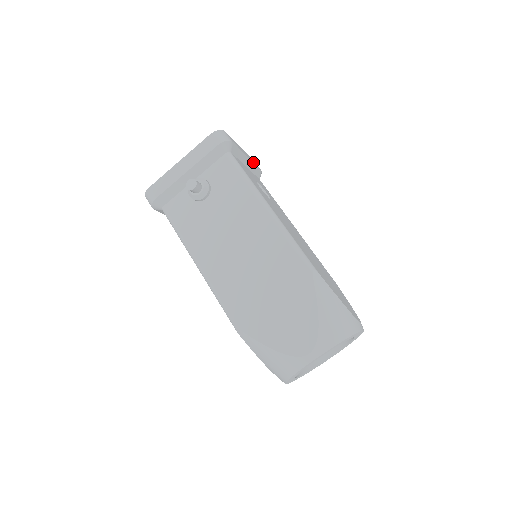
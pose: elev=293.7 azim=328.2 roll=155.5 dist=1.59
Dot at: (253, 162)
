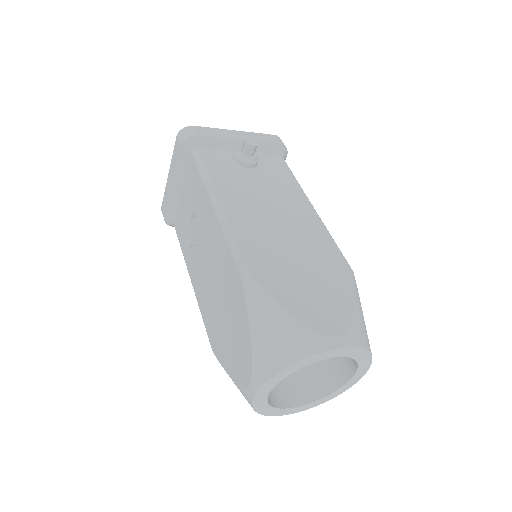
Dot at: occluded
